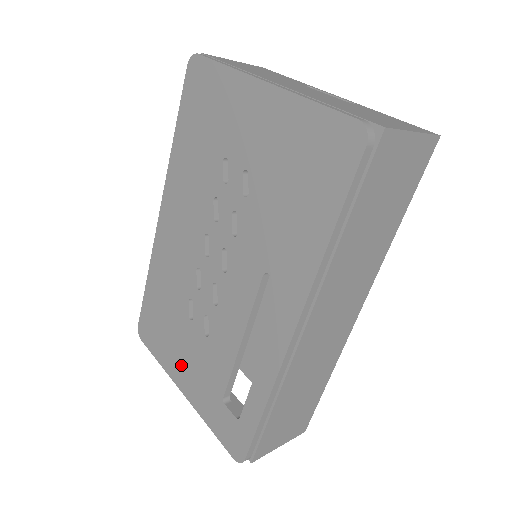
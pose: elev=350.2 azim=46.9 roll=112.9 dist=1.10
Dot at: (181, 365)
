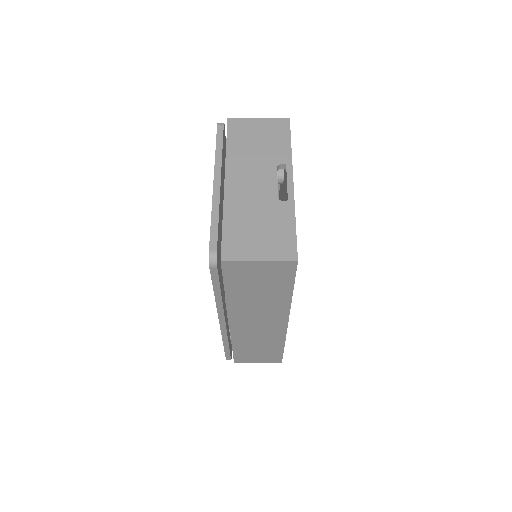
Dot at: occluded
